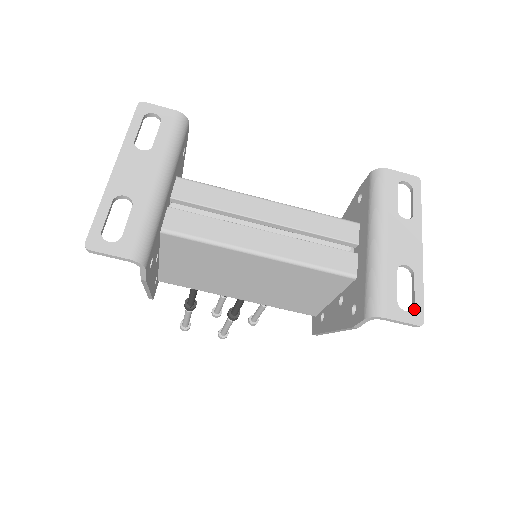
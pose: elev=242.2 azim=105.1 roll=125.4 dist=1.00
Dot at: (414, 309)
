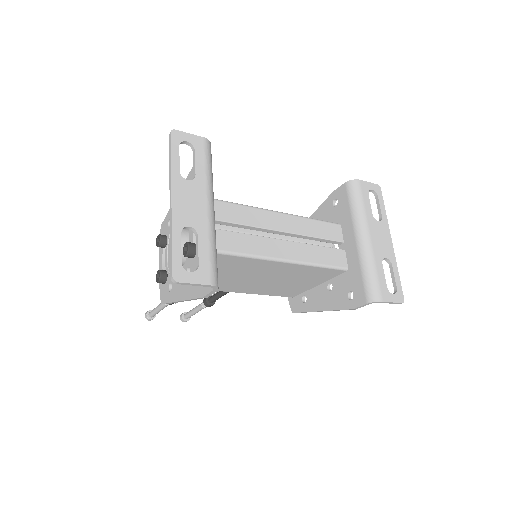
Dot at: (397, 291)
